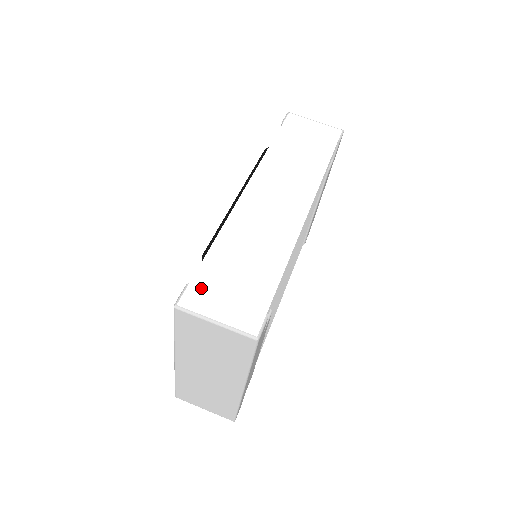
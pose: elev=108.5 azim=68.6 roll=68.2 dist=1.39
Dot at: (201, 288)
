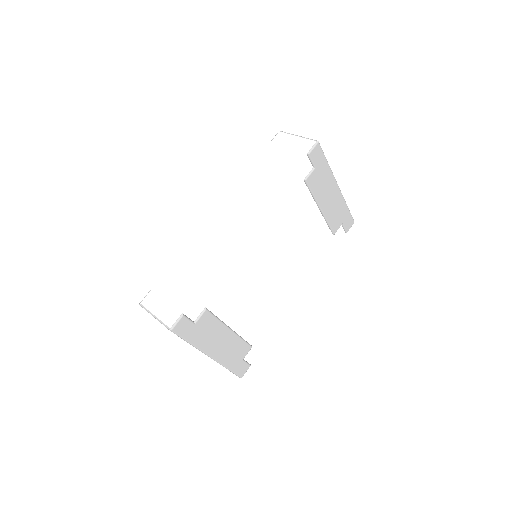
Dot at: (156, 293)
